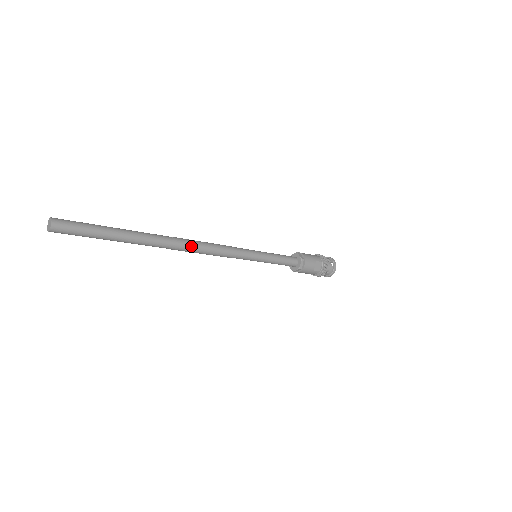
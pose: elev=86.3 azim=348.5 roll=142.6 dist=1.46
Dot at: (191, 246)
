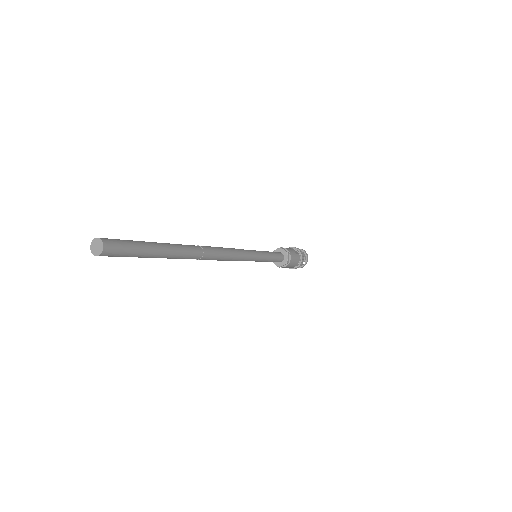
Dot at: (213, 248)
